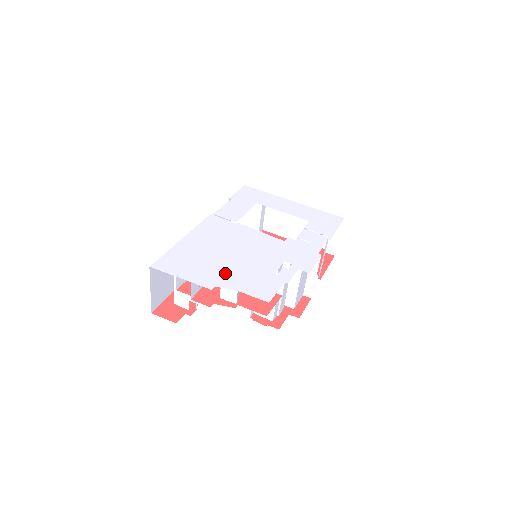
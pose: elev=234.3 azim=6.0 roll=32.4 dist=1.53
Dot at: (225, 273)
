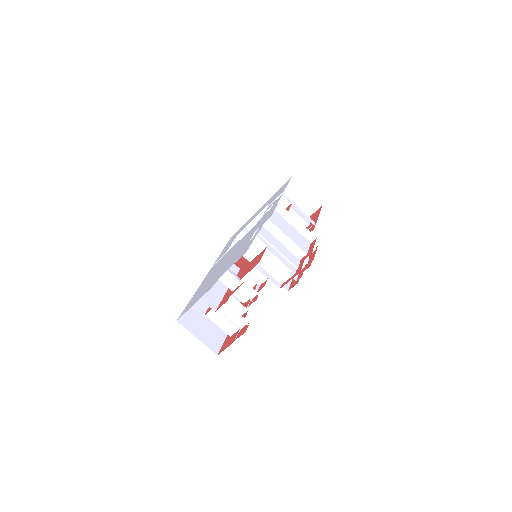
Dot at: occluded
